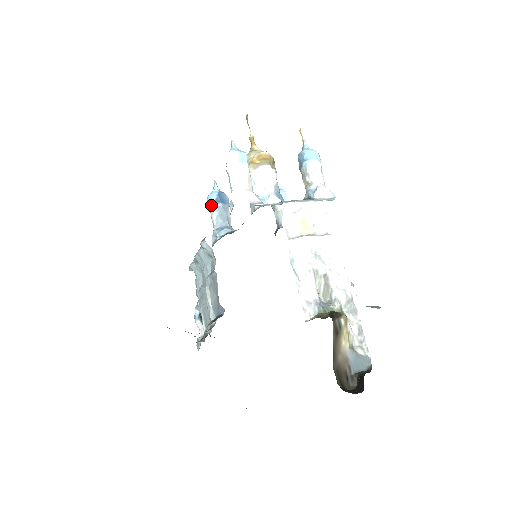
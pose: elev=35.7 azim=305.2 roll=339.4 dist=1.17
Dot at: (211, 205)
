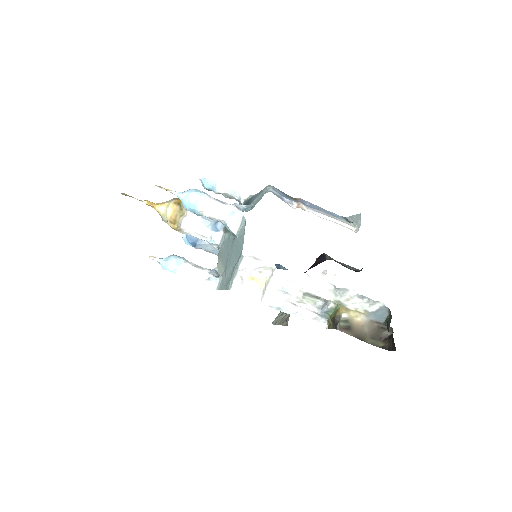
Dot at: occluded
